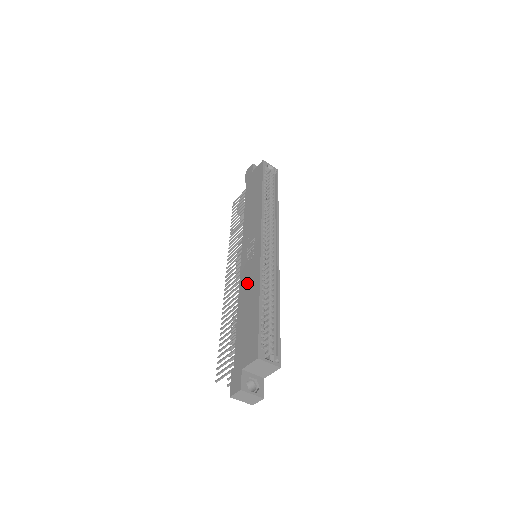
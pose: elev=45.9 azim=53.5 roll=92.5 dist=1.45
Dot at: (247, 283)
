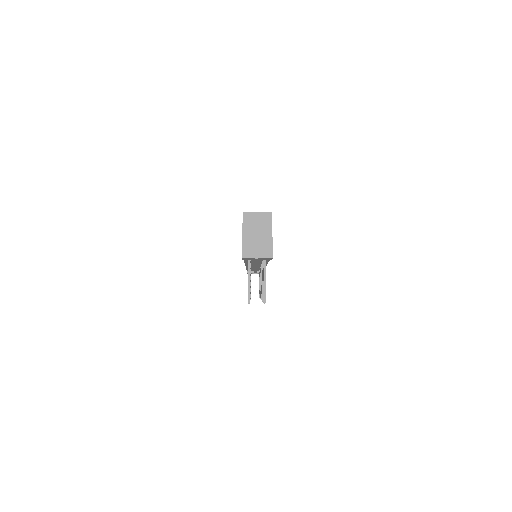
Dot at: occluded
